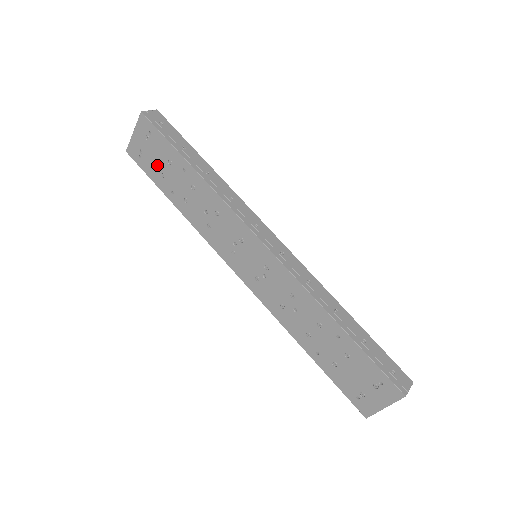
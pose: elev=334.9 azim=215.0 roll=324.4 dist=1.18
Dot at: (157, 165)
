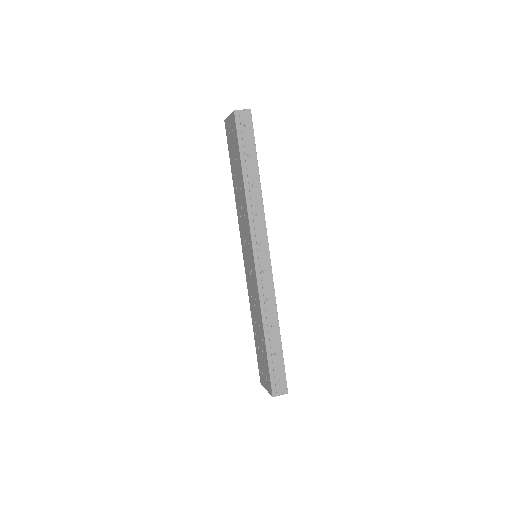
Dot at: (232, 151)
